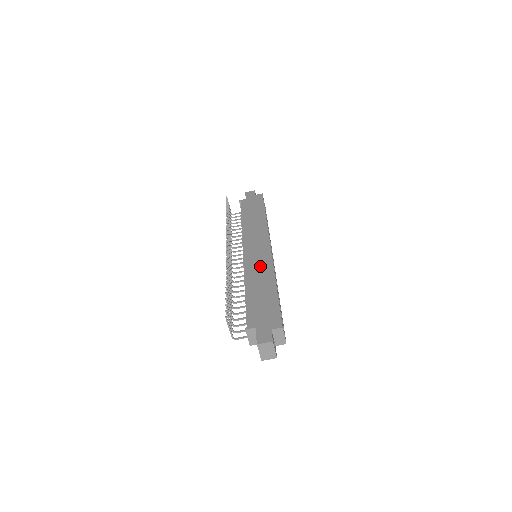
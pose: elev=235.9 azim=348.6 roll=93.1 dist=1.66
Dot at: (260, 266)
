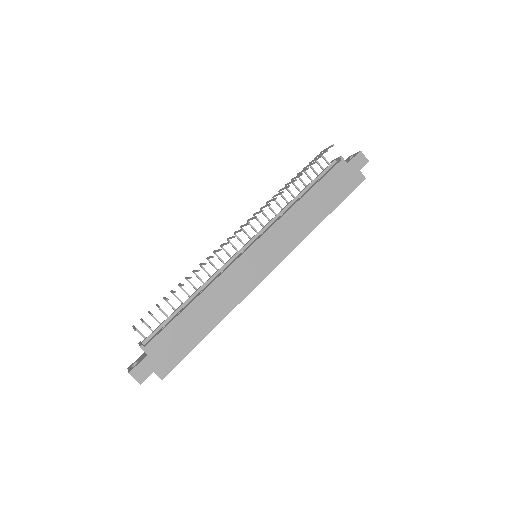
Dot at: (234, 287)
